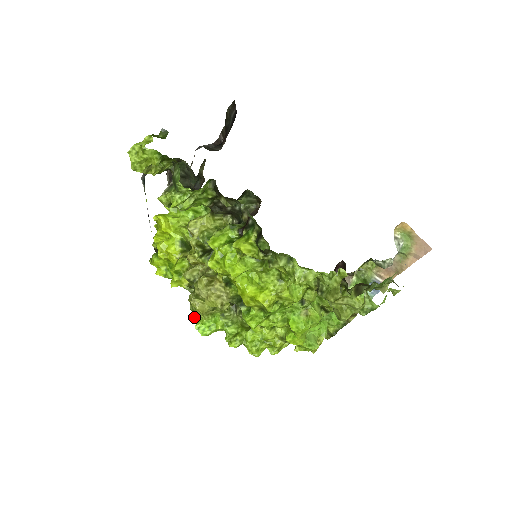
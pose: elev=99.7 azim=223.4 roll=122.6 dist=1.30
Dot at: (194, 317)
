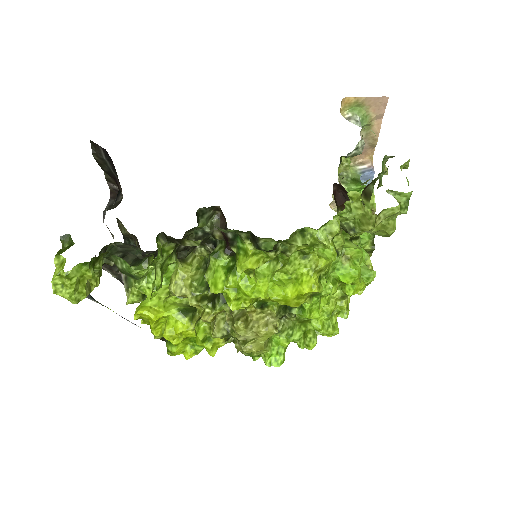
Dot at: (256, 359)
